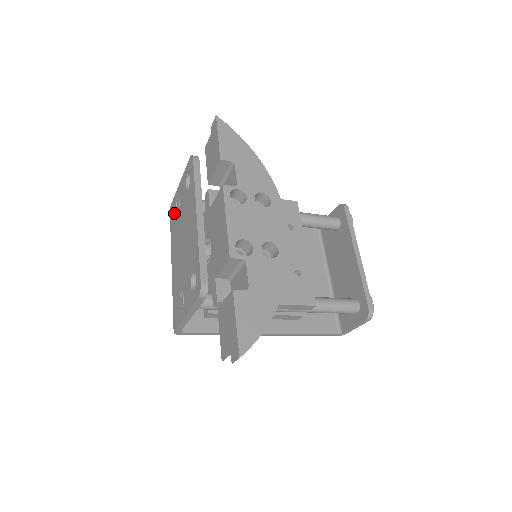
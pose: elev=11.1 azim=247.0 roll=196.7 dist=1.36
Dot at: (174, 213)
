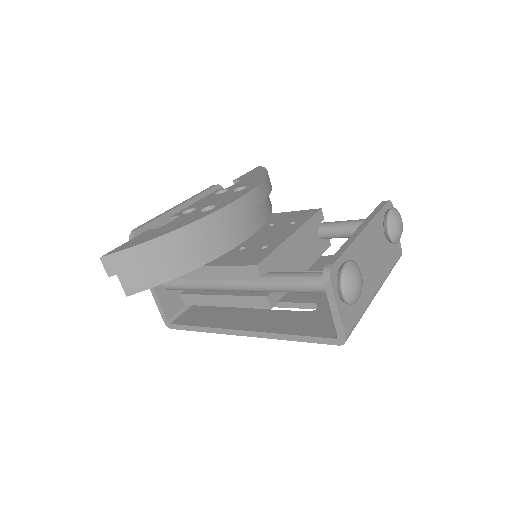
Dot at: occluded
